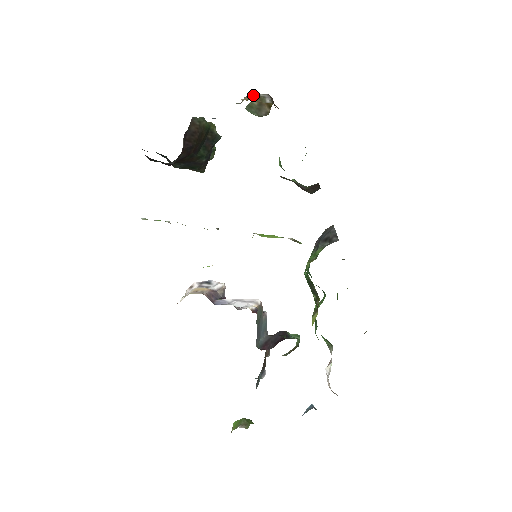
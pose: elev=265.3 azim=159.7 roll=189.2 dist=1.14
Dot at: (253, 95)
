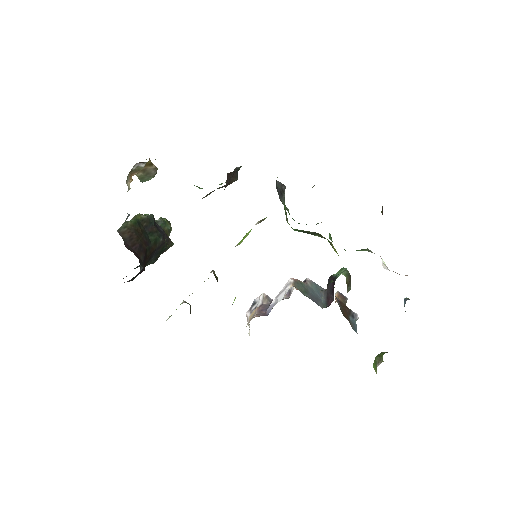
Dot at: (131, 174)
